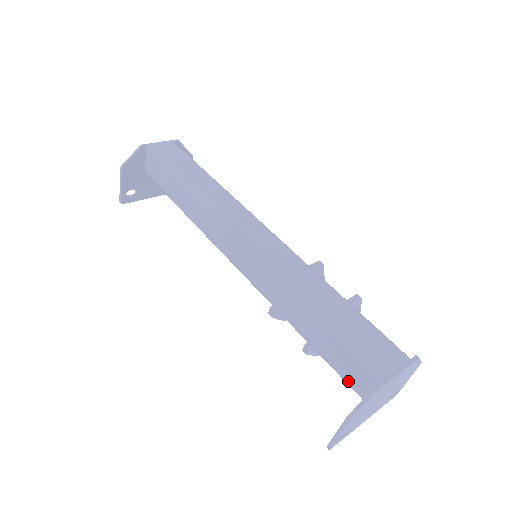
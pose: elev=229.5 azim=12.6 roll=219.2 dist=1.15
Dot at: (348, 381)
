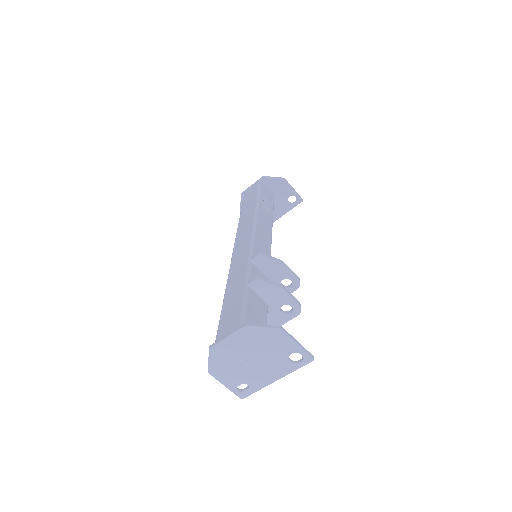
Dot at: occluded
